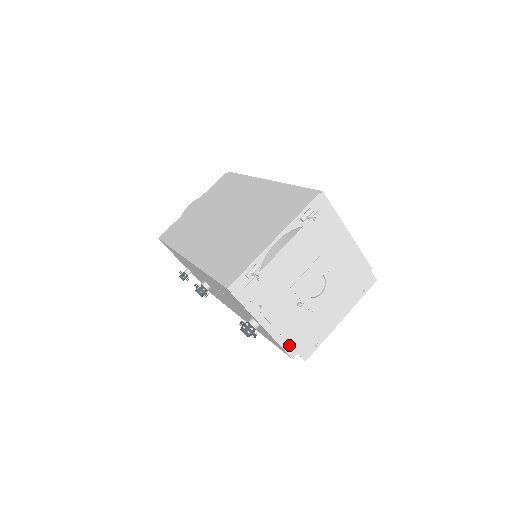
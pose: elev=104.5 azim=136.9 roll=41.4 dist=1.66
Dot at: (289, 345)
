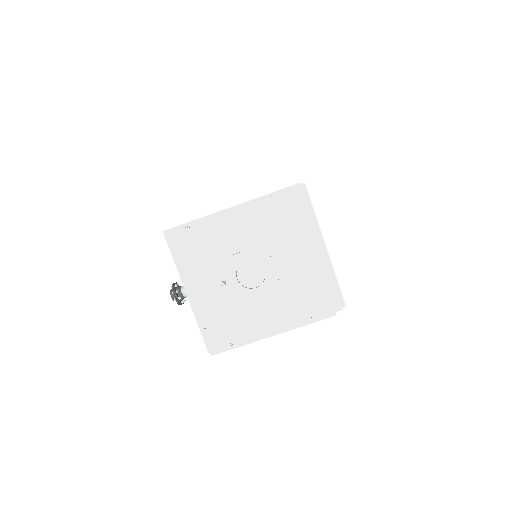
Dot at: occluded
